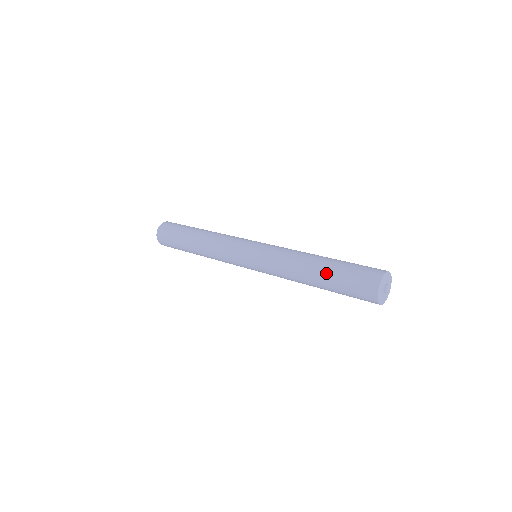
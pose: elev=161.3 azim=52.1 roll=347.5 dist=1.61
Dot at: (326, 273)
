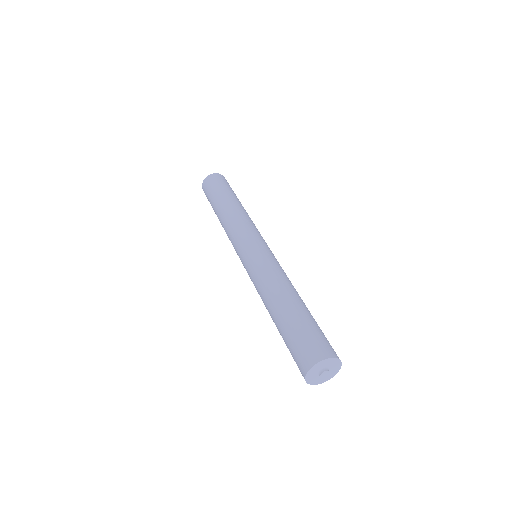
Dot at: (278, 328)
